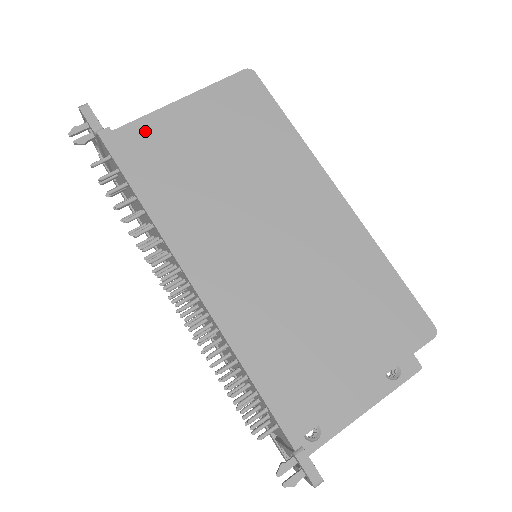
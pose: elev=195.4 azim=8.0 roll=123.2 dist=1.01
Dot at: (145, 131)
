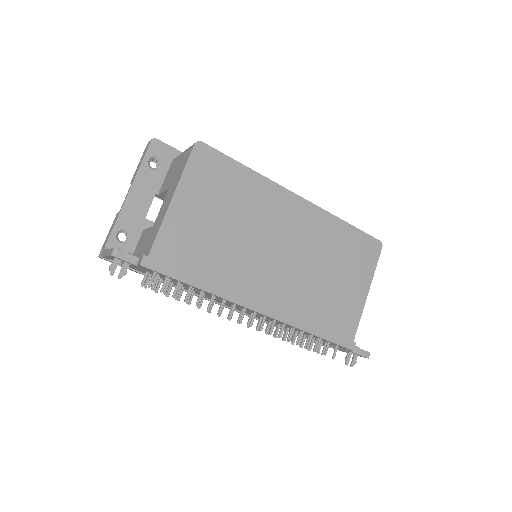
Dot at: (168, 241)
